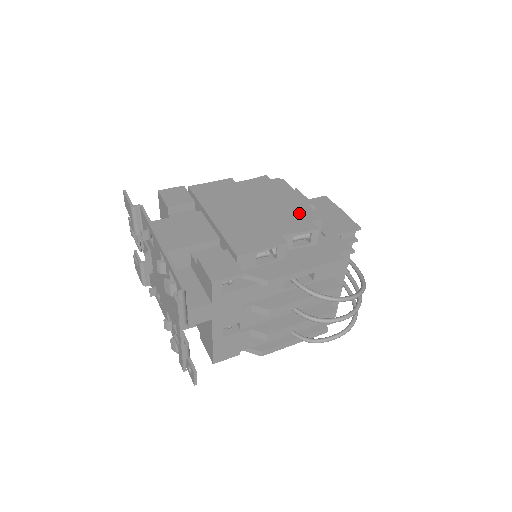
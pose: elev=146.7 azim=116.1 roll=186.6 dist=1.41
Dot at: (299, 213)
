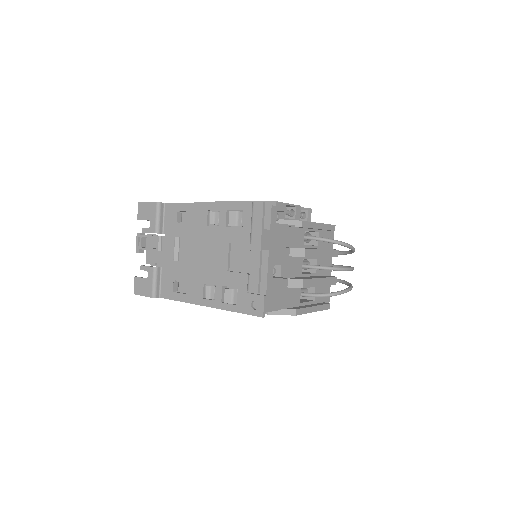
Dot at: occluded
